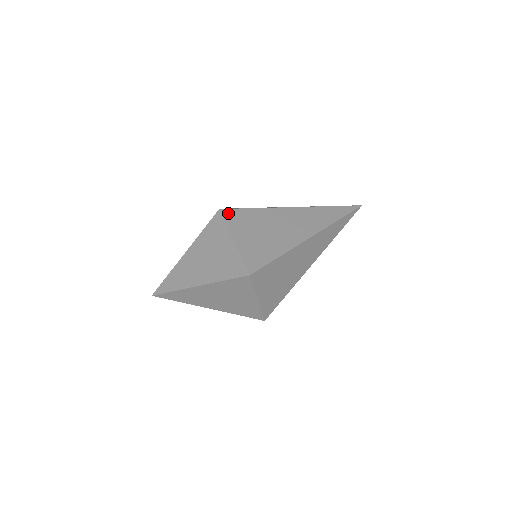
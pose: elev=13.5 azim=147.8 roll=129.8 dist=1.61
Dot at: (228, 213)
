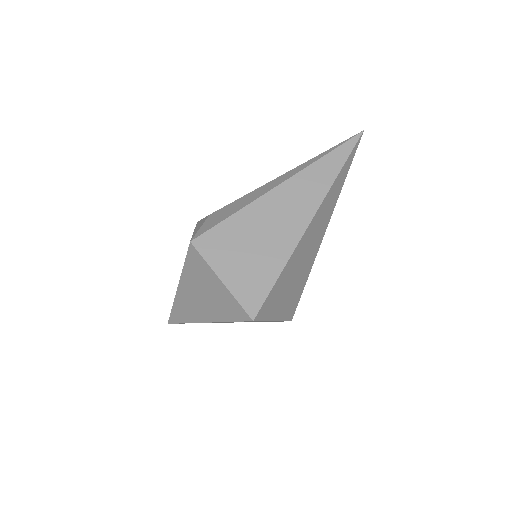
Dot at: (202, 242)
